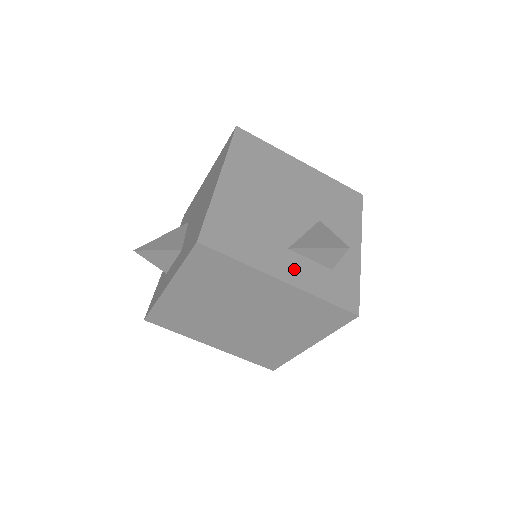
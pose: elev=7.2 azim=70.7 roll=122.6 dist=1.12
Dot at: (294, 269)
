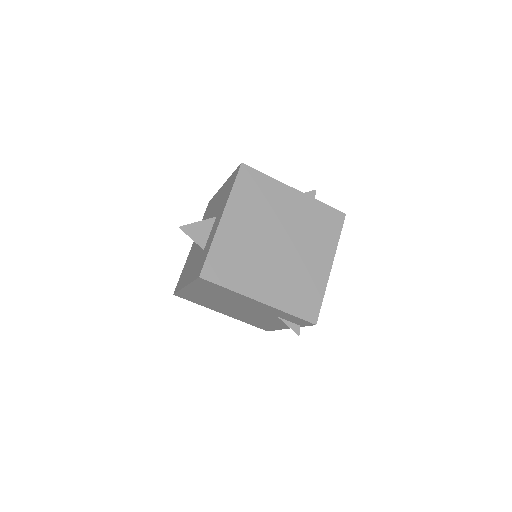
Dot at: occluded
